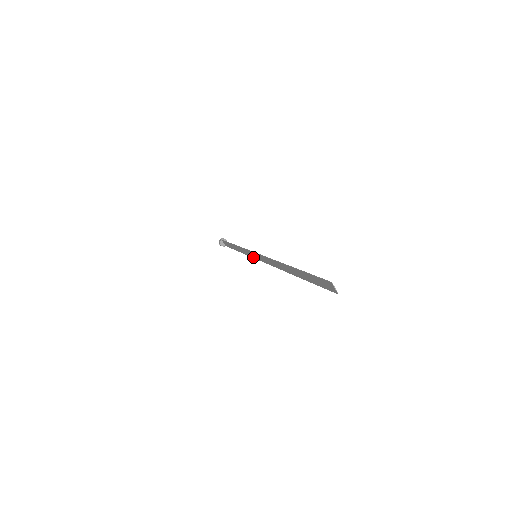
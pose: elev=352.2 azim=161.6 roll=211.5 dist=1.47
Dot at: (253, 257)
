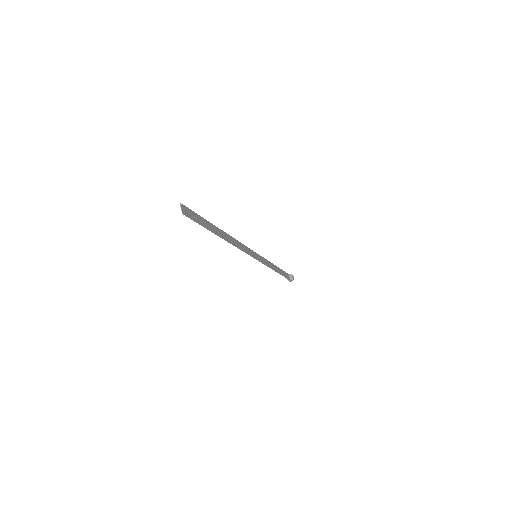
Dot at: (261, 261)
